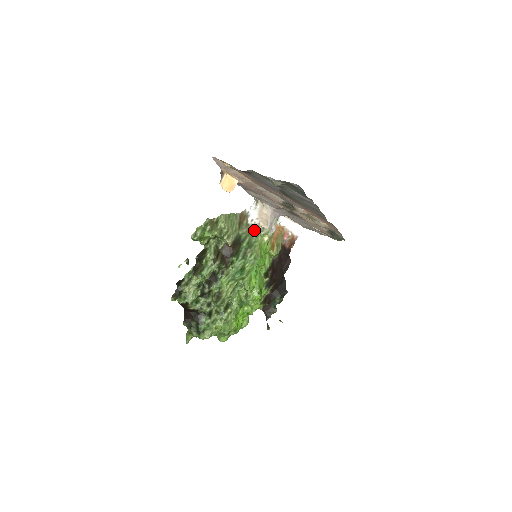
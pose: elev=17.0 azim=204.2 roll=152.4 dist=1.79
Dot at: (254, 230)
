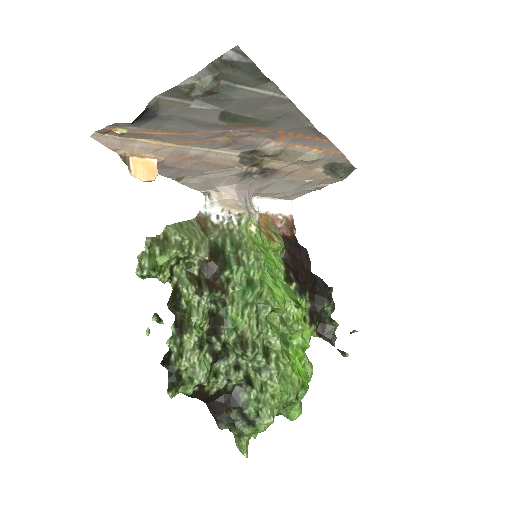
Dot at: (229, 226)
